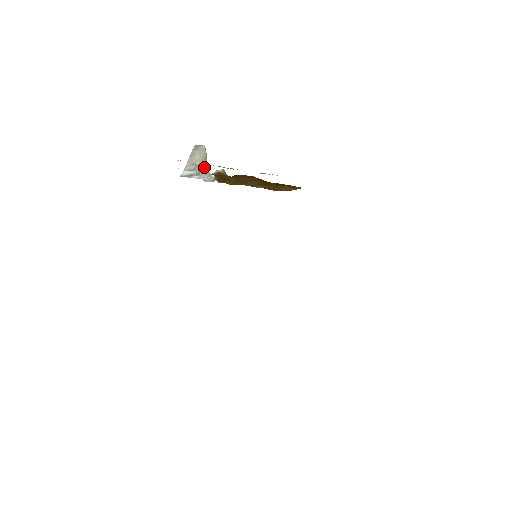
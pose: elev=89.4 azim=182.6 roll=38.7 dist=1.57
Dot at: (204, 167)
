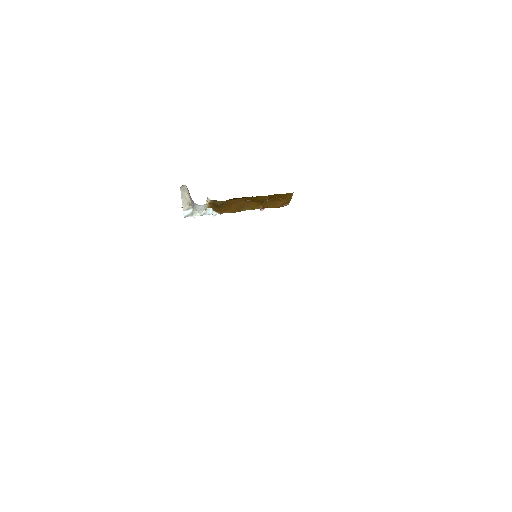
Dot at: (192, 201)
